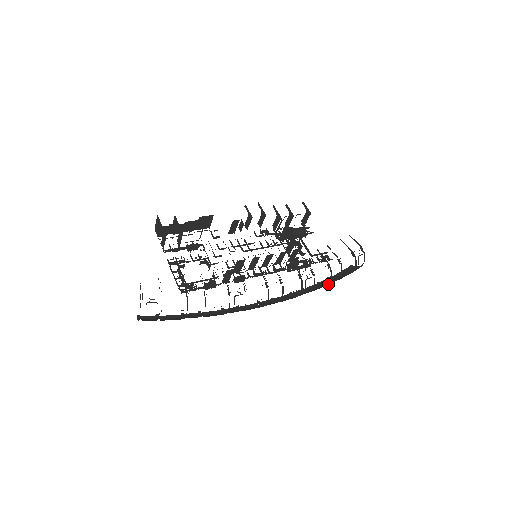
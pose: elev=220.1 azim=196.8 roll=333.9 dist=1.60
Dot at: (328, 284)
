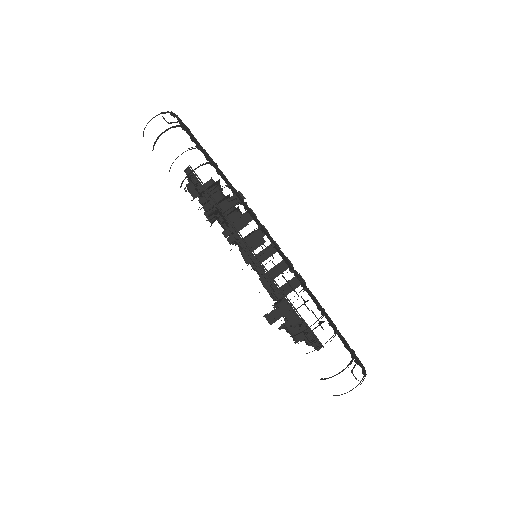
Dot at: (307, 328)
